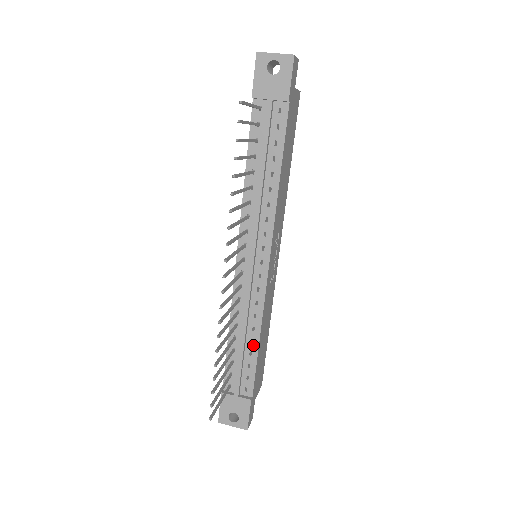
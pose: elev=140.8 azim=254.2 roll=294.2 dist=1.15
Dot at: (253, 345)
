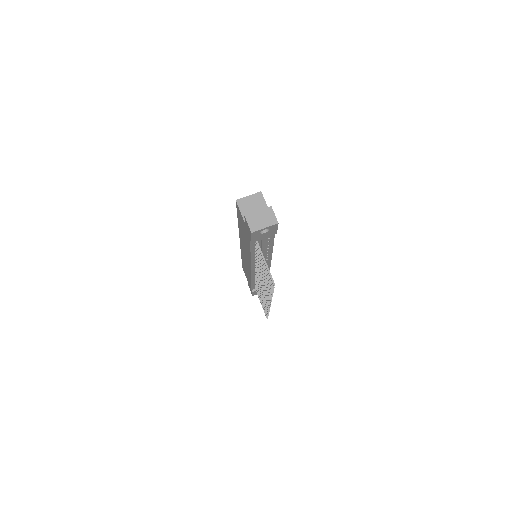
Dot at: occluded
